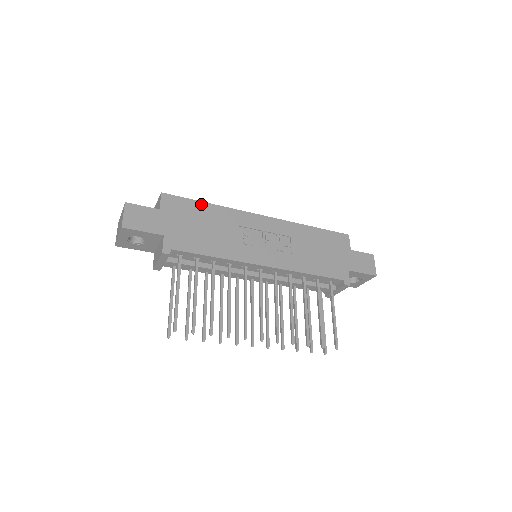
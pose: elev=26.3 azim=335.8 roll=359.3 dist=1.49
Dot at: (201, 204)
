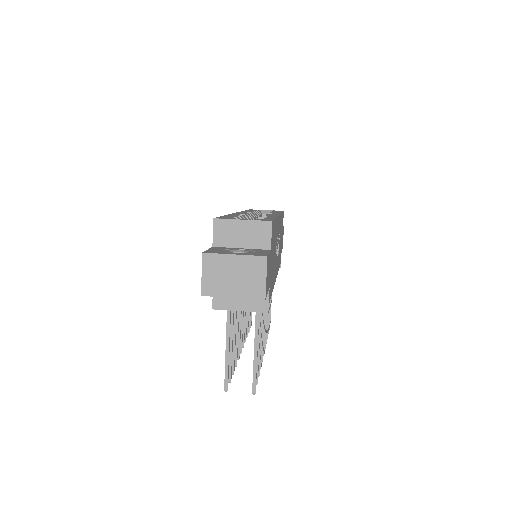
Dot at: (275, 222)
